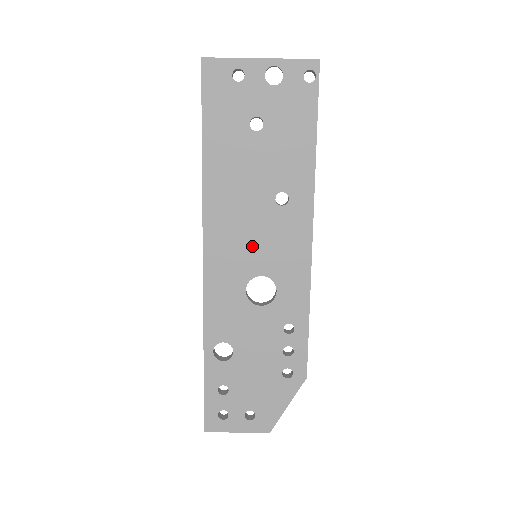
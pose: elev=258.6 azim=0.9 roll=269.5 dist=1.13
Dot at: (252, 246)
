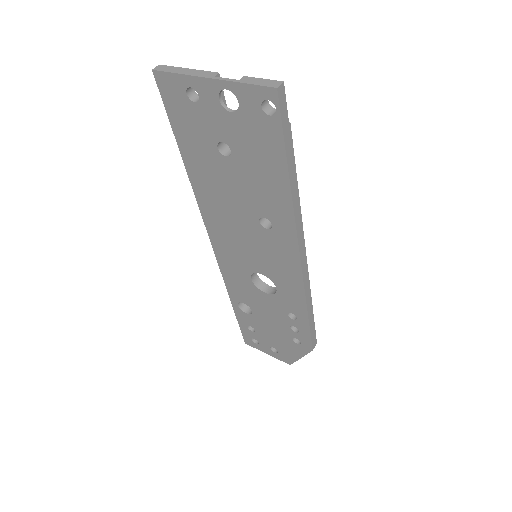
Dot at: (248, 251)
